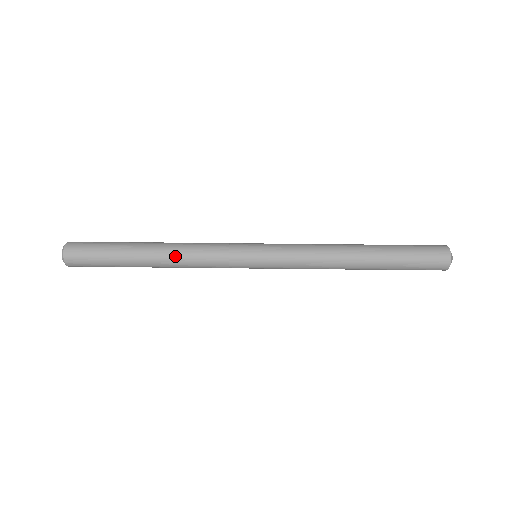
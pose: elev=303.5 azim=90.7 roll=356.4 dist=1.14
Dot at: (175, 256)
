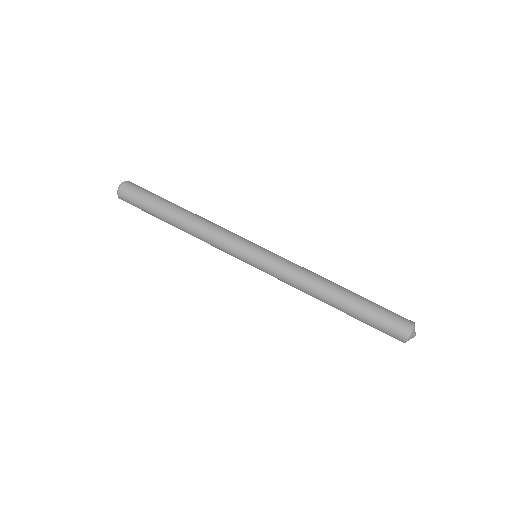
Dot at: (197, 222)
